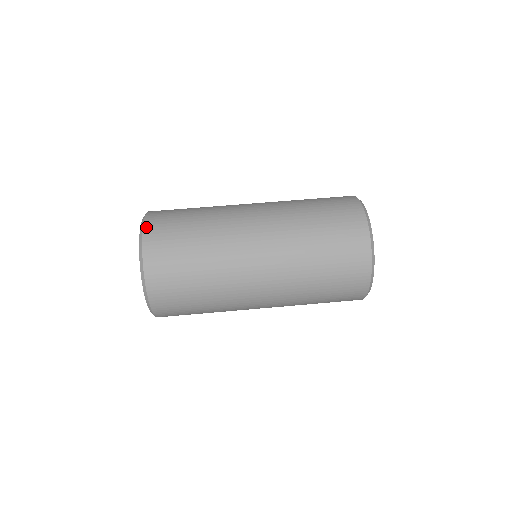
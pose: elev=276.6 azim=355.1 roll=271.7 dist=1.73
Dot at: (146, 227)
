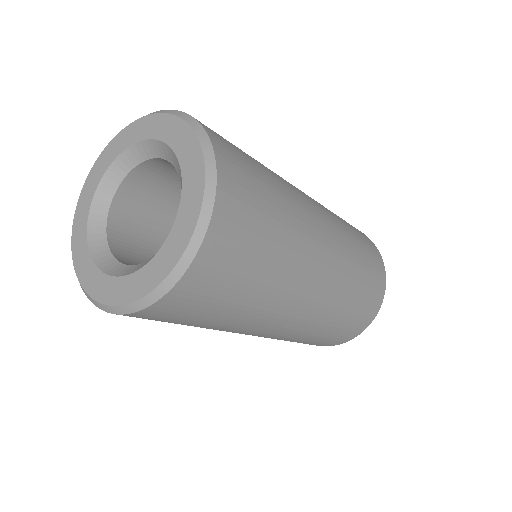
Dot at: occluded
